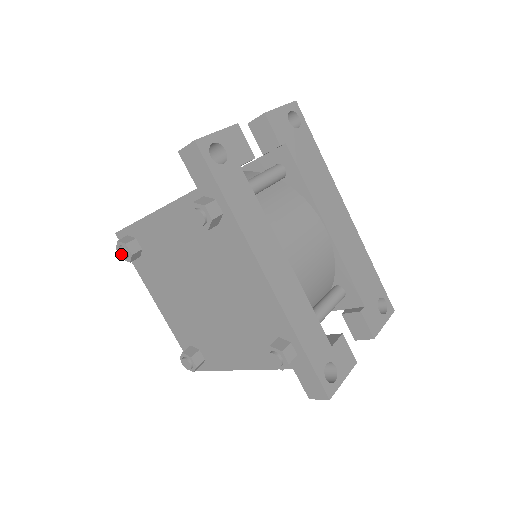
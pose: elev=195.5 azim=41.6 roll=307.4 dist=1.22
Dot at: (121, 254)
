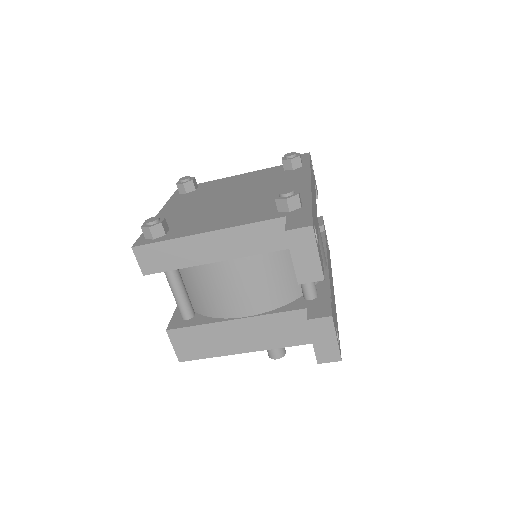
Dot at: (183, 178)
